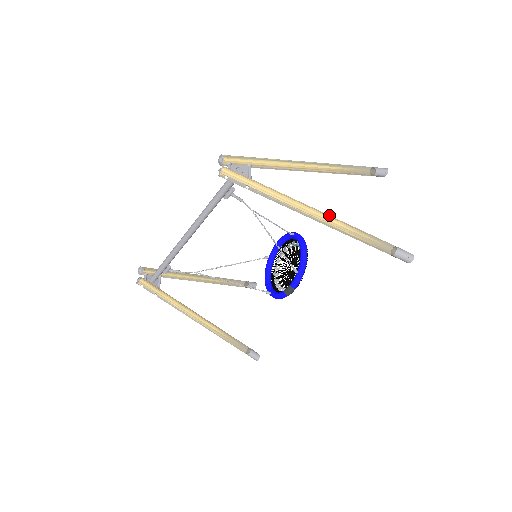
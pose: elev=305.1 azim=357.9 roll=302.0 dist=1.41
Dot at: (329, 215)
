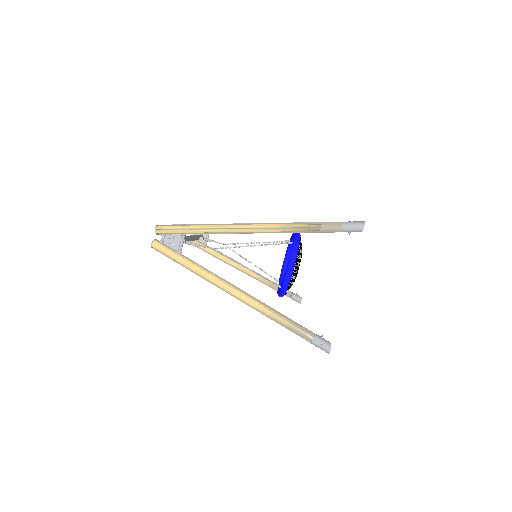
Dot at: (247, 296)
